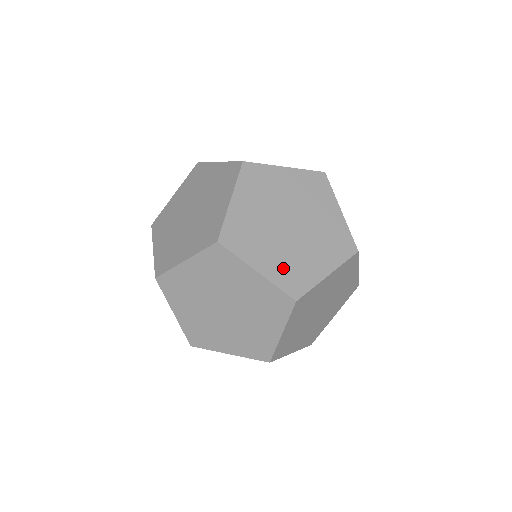
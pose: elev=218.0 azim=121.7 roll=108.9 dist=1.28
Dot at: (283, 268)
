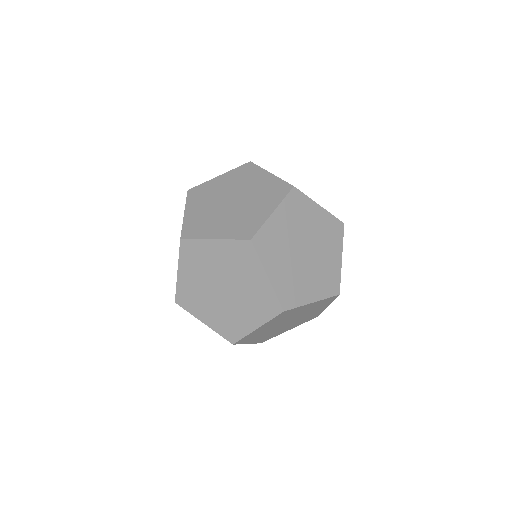
Dot at: (234, 227)
